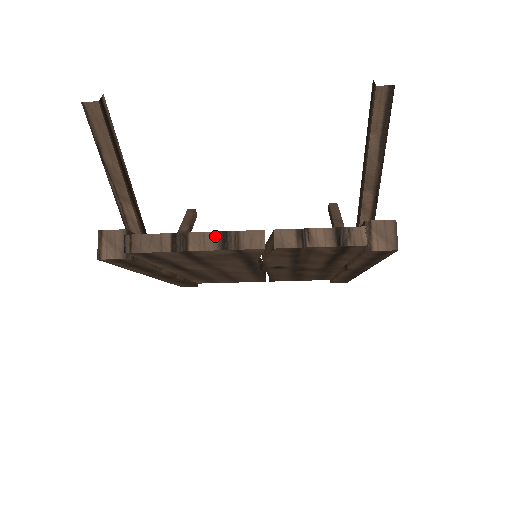
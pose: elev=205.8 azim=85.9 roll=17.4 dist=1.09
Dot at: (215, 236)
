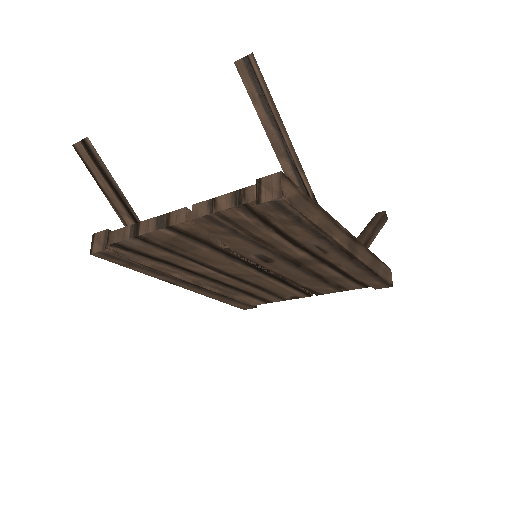
Dot at: (155, 220)
